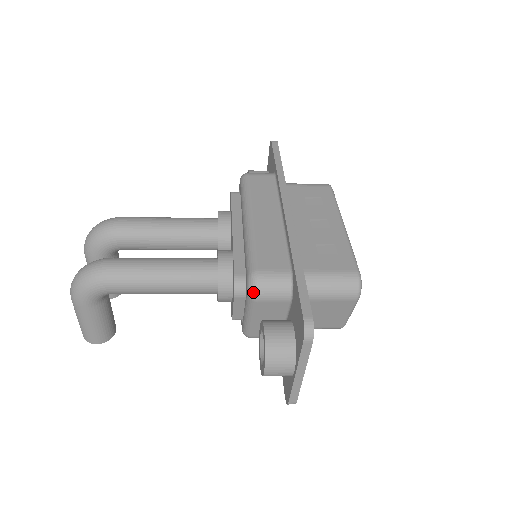
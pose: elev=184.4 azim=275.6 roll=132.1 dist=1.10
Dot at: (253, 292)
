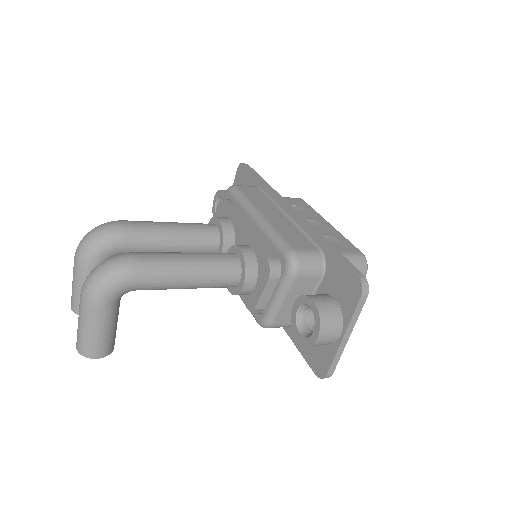
Dot at: (294, 268)
